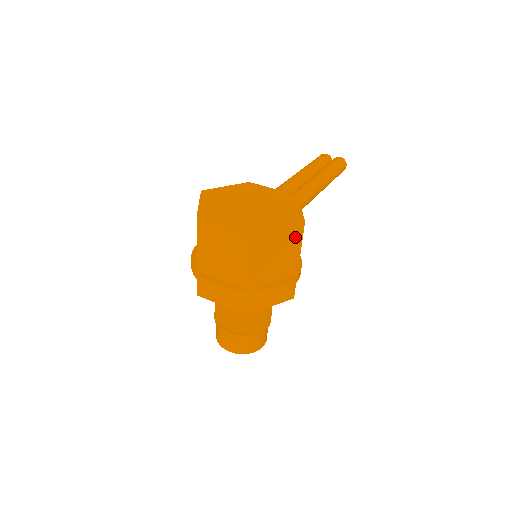
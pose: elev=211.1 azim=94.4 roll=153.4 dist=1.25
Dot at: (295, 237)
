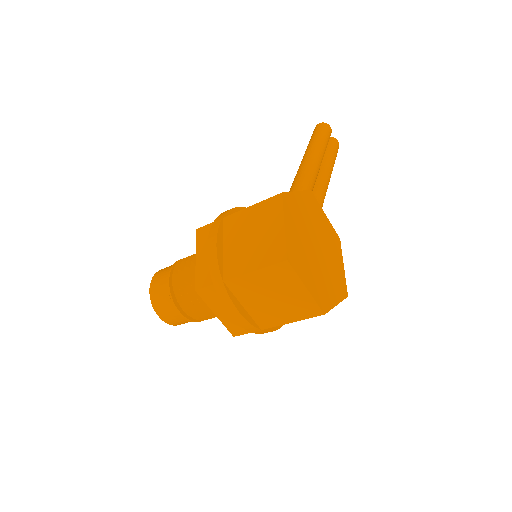
Dot at: occluded
